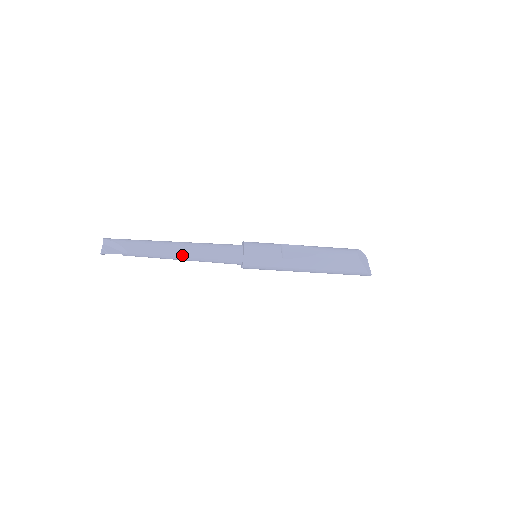
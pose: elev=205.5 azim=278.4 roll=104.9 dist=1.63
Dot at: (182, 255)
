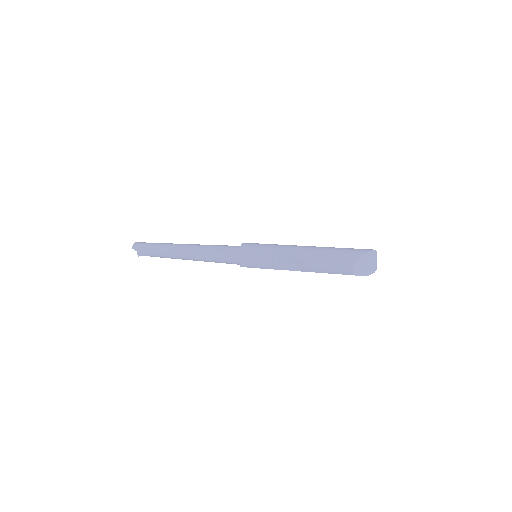
Dot at: (194, 260)
